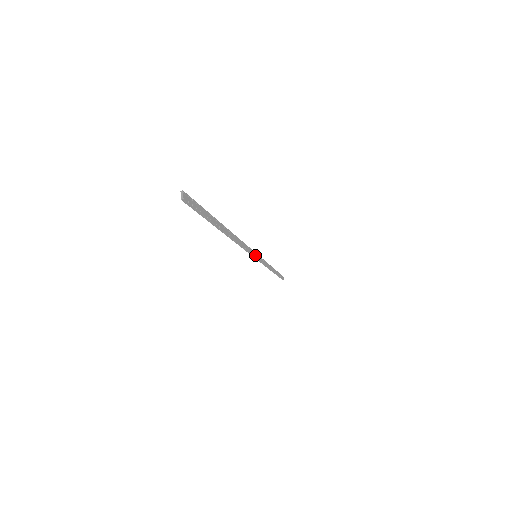
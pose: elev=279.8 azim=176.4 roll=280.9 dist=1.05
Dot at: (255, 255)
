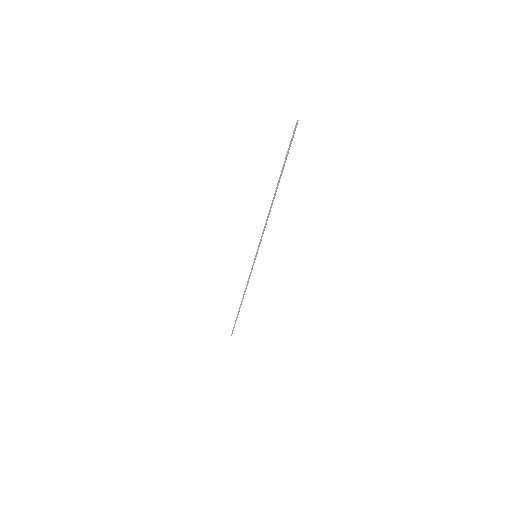
Dot at: (257, 253)
